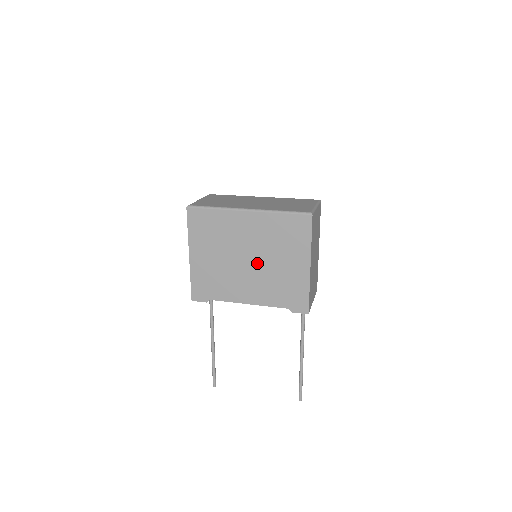
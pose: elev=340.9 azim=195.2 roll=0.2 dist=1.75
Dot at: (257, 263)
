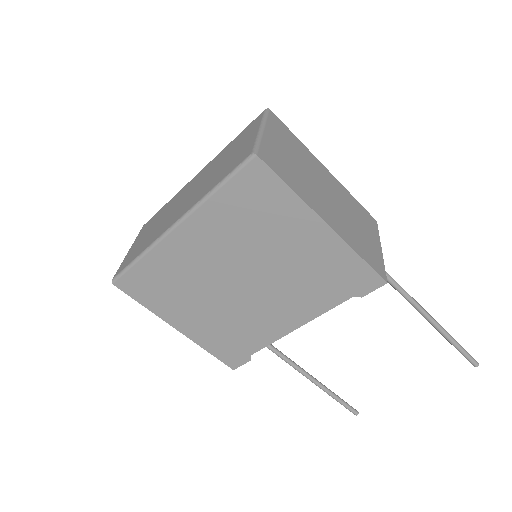
Dot at: (256, 277)
